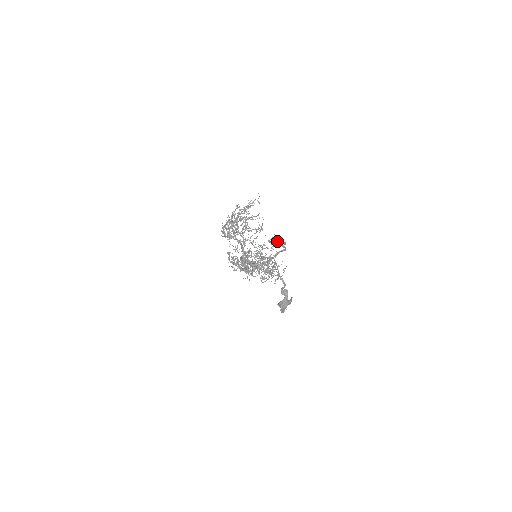
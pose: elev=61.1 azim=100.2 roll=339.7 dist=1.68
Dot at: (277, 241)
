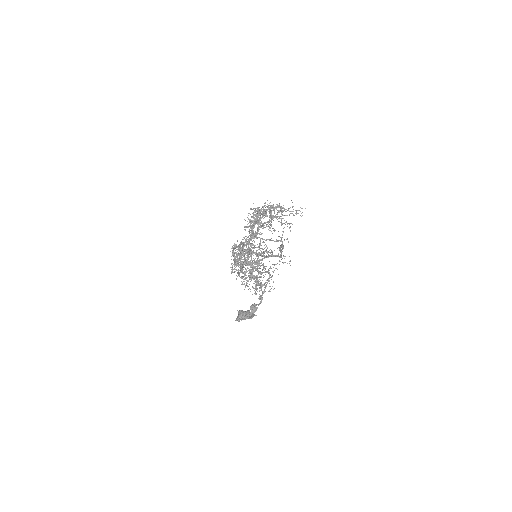
Dot at: occluded
